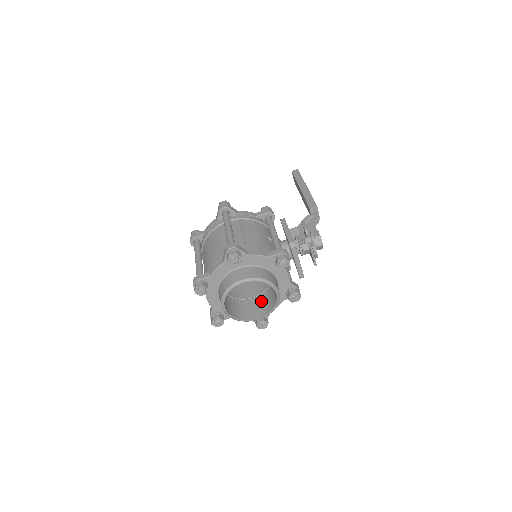
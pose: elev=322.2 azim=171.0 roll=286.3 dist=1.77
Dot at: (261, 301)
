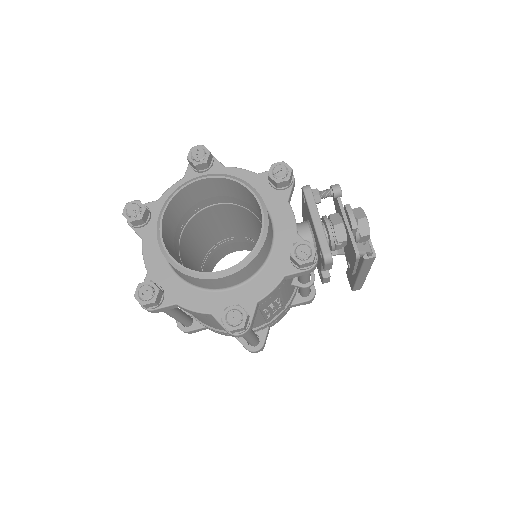
Dot at: occluded
